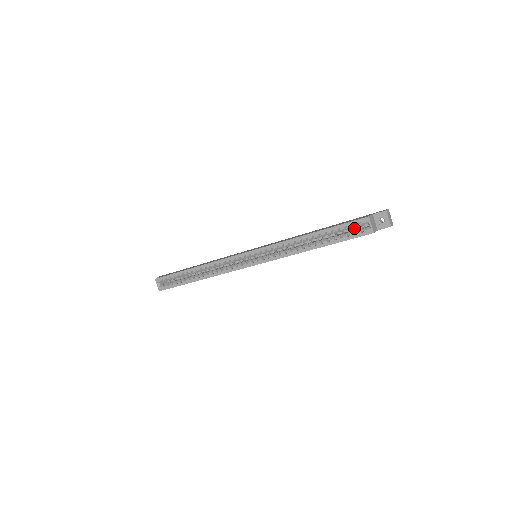
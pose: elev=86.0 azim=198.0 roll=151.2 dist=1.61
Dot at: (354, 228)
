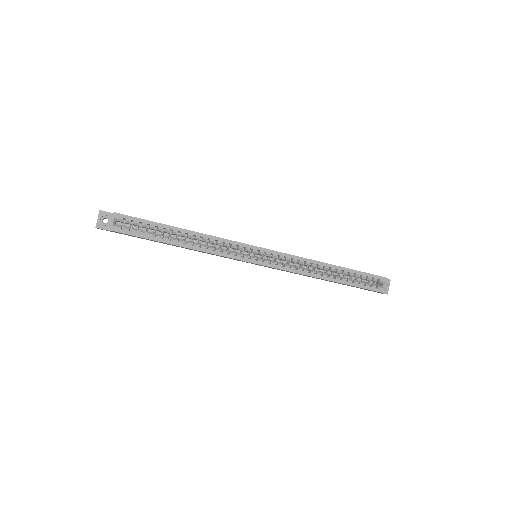
Dot at: (362, 280)
